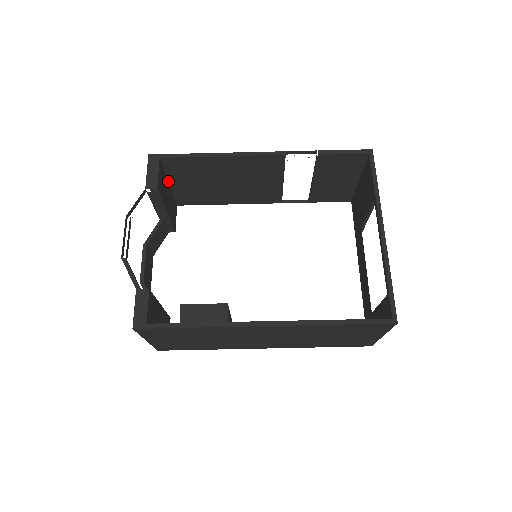
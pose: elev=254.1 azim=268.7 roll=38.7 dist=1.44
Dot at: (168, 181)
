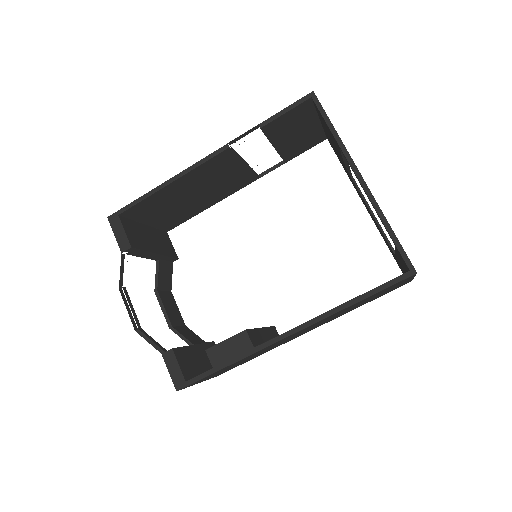
Dot at: (142, 223)
